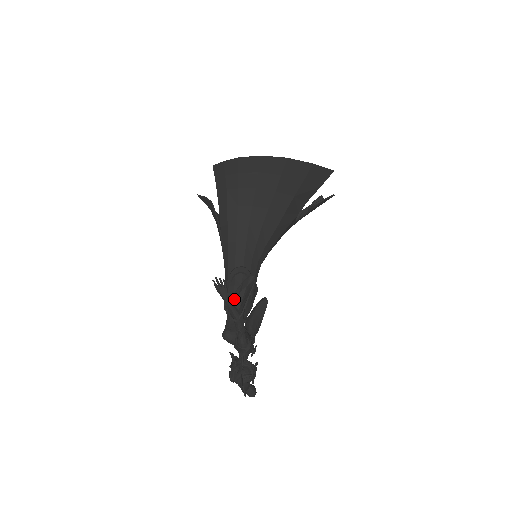
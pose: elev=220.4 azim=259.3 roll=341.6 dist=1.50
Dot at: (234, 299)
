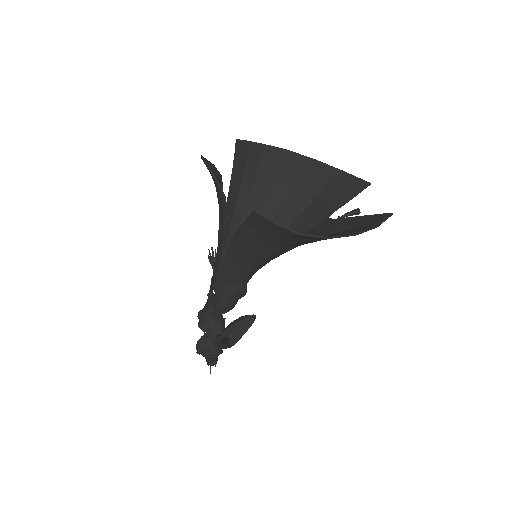
Dot at: (227, 331)
